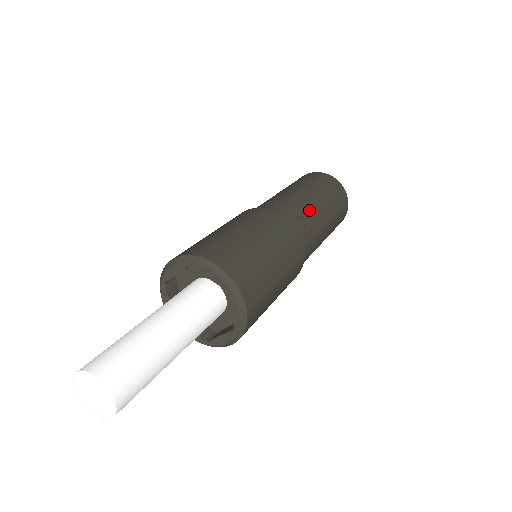
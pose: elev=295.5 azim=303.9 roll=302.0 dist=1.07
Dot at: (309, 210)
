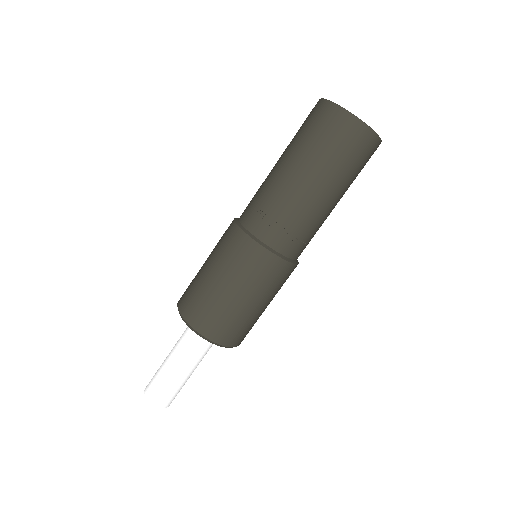
Dot at: (310, 218)
